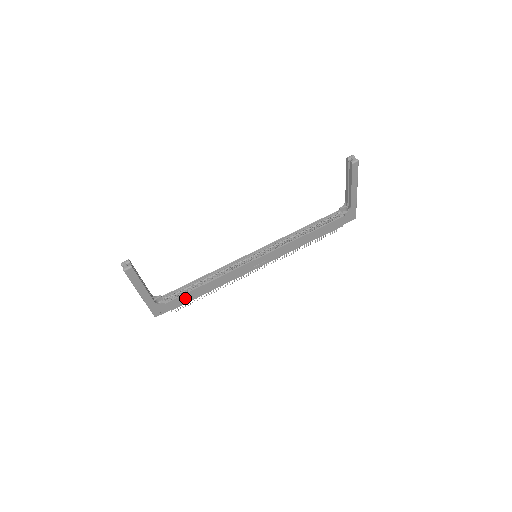
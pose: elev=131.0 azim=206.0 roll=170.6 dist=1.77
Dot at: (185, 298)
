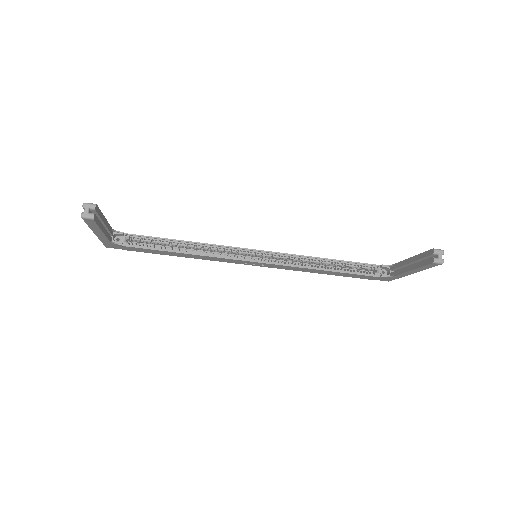
Dot at: (149, 250)
